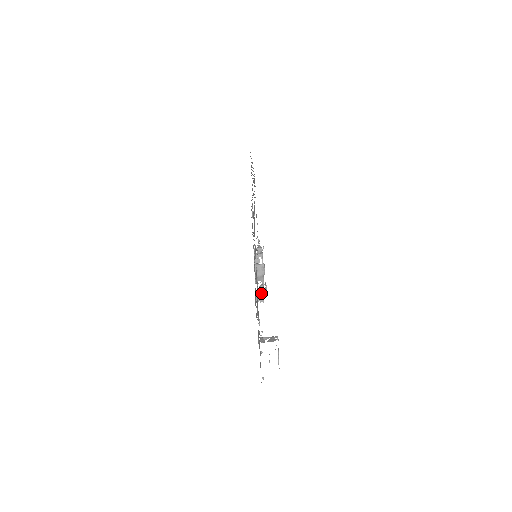
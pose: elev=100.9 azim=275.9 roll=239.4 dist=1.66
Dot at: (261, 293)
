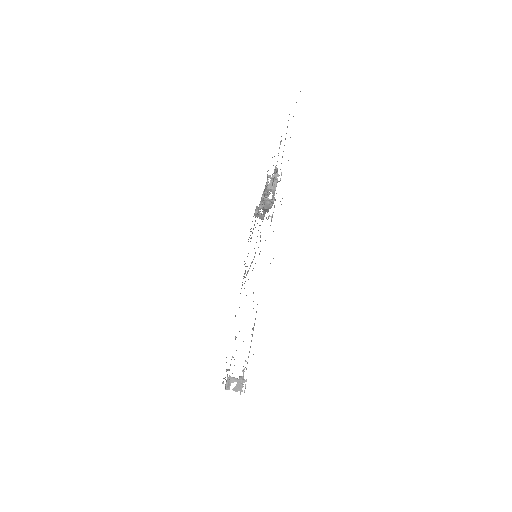
Dot at: occluded
